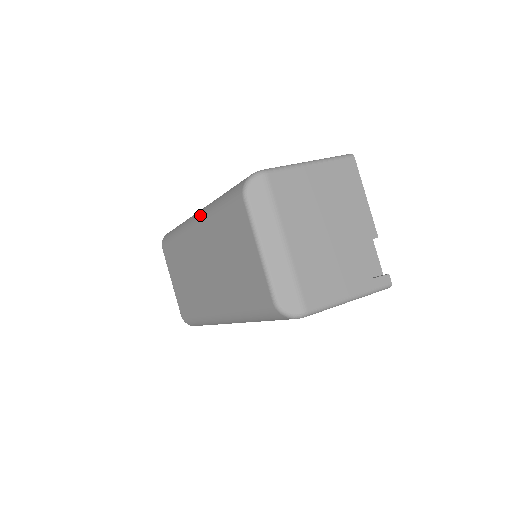
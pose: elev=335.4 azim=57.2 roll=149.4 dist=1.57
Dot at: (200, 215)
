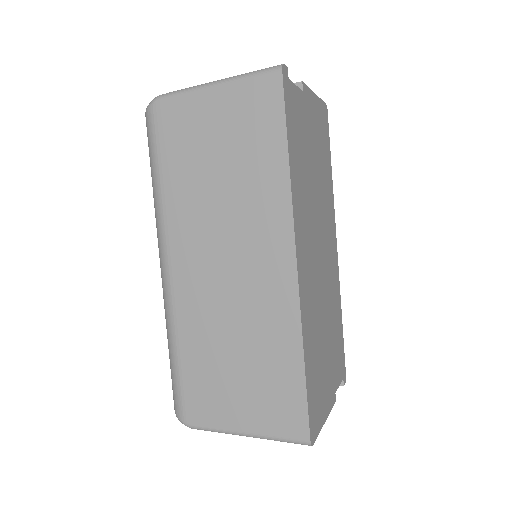
Dot at: occluded
